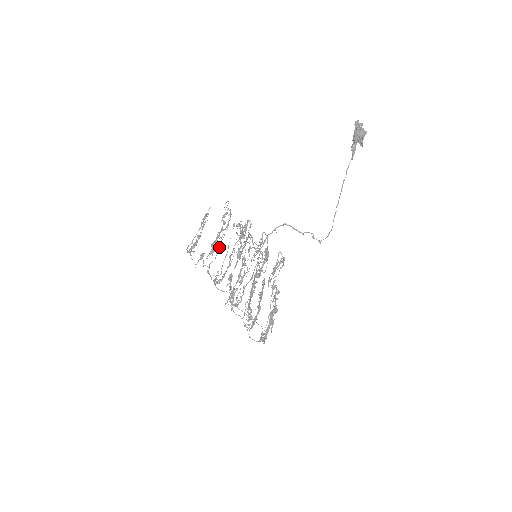
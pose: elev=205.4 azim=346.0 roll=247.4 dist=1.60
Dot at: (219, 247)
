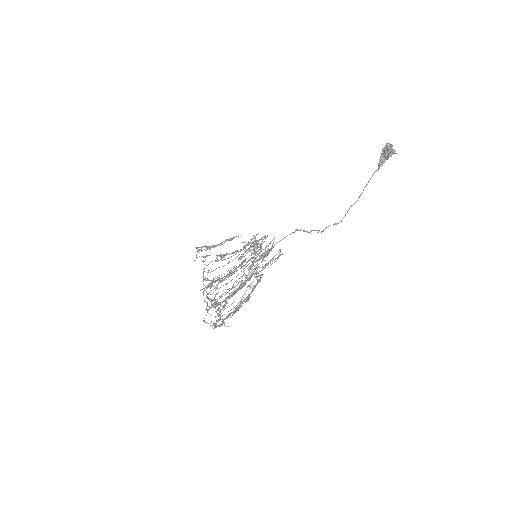
Dot at: (228, 258)
